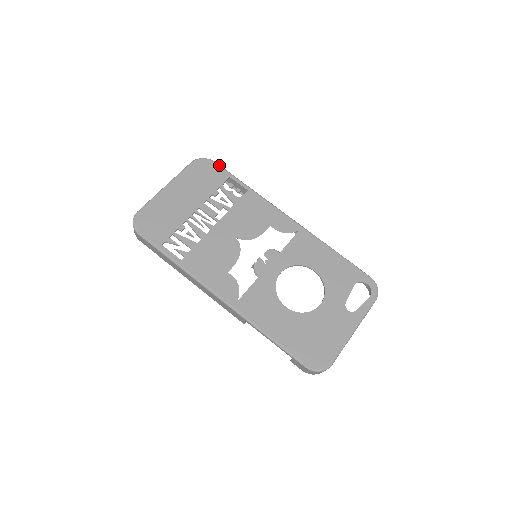
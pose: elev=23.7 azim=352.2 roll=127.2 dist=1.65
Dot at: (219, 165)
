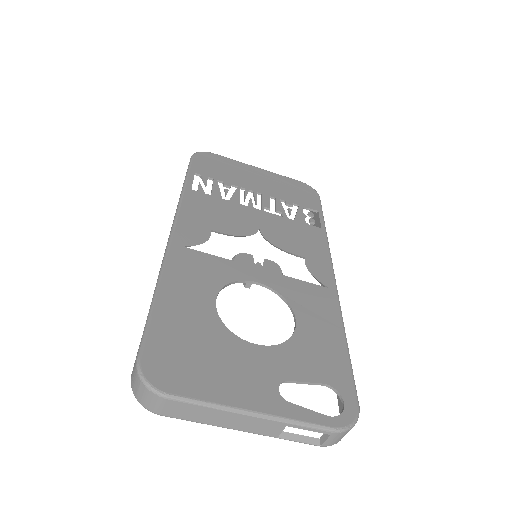
Dot at: (320, 201)
